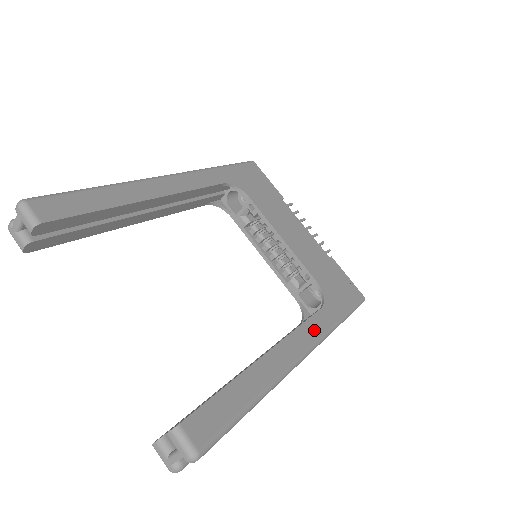
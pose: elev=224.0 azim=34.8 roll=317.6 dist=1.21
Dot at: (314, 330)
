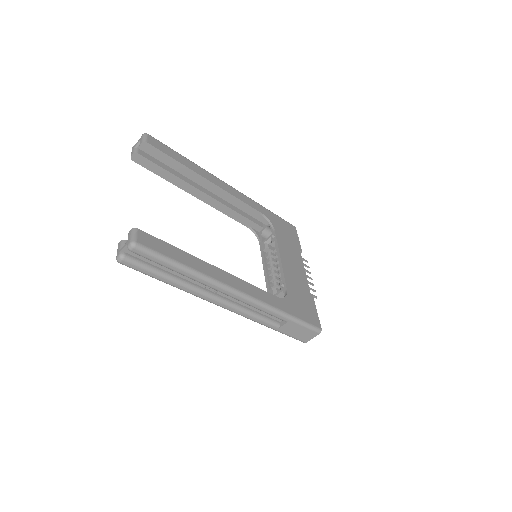
Dot at: (260, 295)
